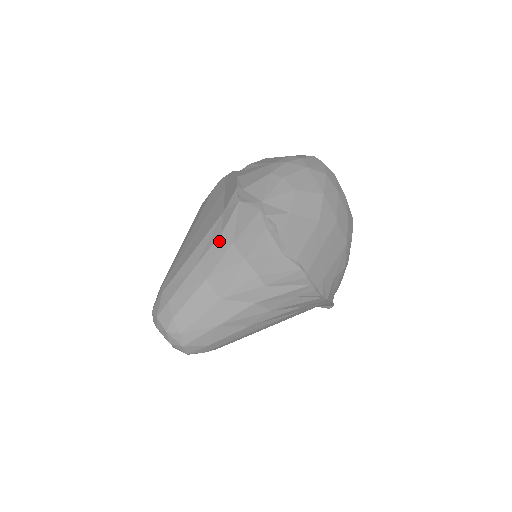
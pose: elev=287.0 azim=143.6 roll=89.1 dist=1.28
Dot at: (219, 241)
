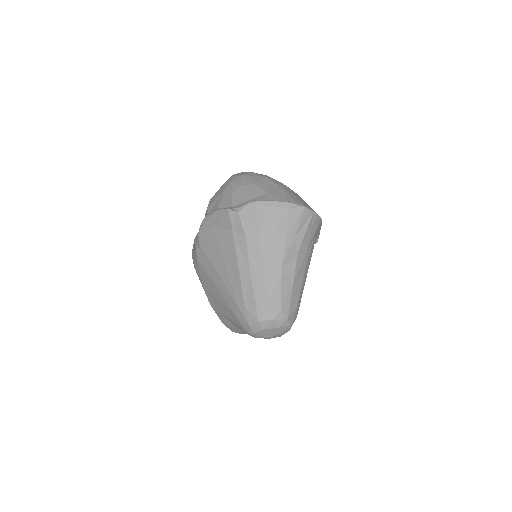
Dot at: (249, 242)
